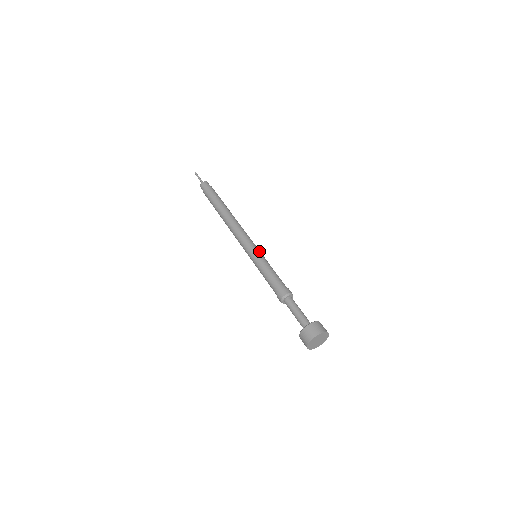
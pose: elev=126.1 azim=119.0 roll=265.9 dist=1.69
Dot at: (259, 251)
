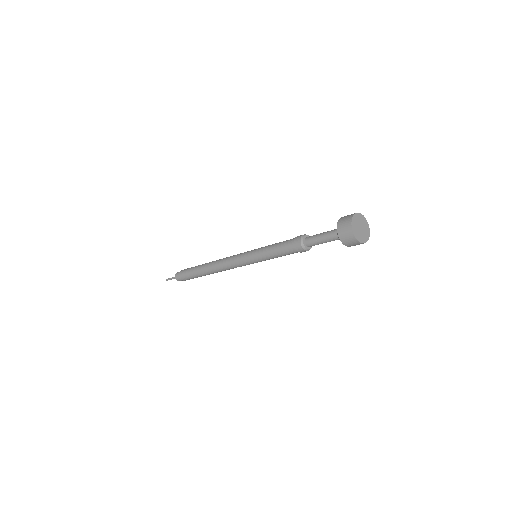
Dot at: occluded
